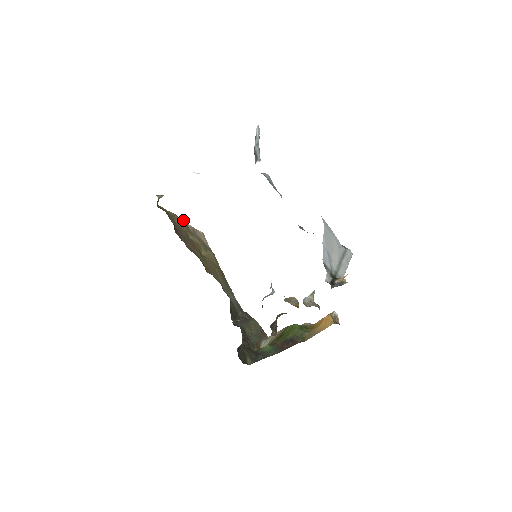
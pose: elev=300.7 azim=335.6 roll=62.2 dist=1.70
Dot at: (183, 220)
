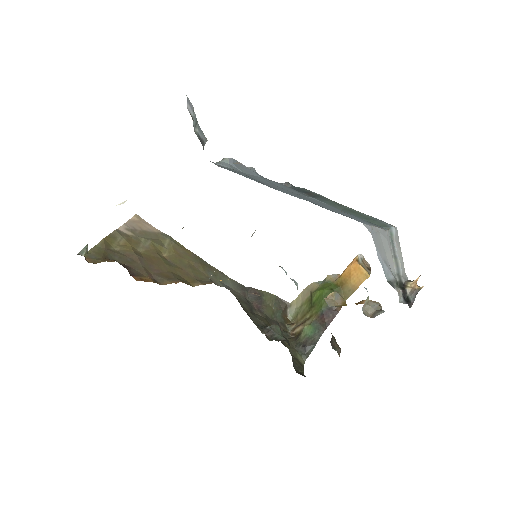
Dot at: (114, 231)
